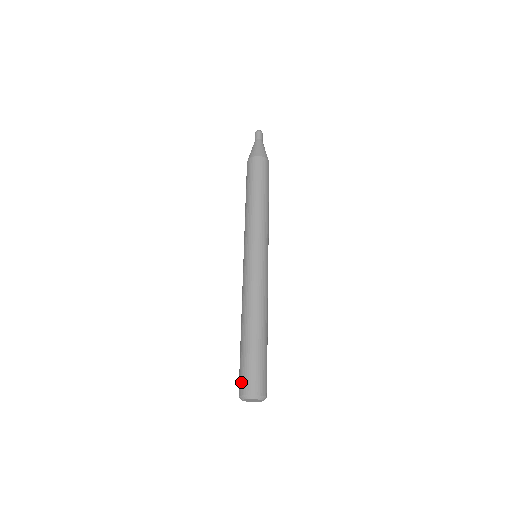
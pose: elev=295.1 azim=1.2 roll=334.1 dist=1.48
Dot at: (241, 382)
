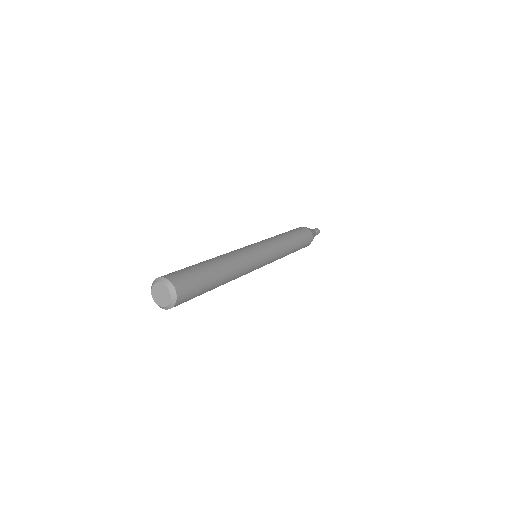
Dot at: occluded
